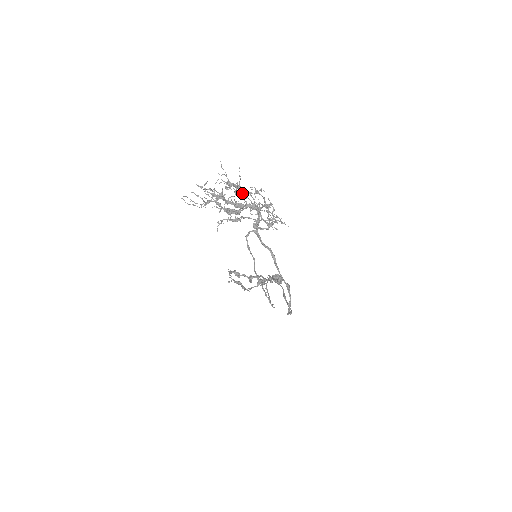
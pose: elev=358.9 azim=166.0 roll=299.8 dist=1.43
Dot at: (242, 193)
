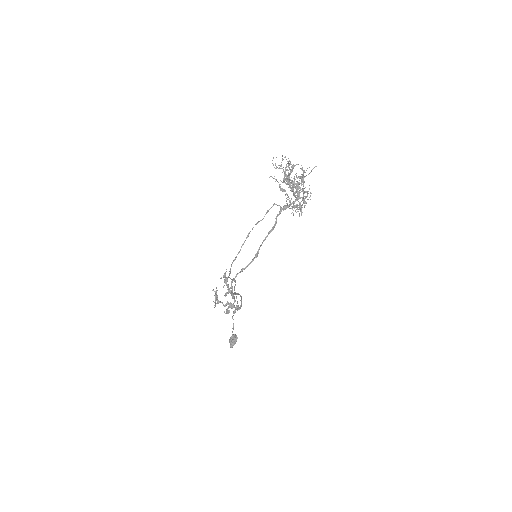
Dot at: occluded
